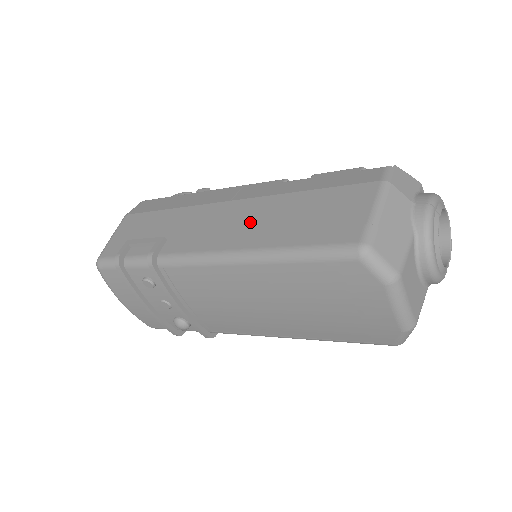
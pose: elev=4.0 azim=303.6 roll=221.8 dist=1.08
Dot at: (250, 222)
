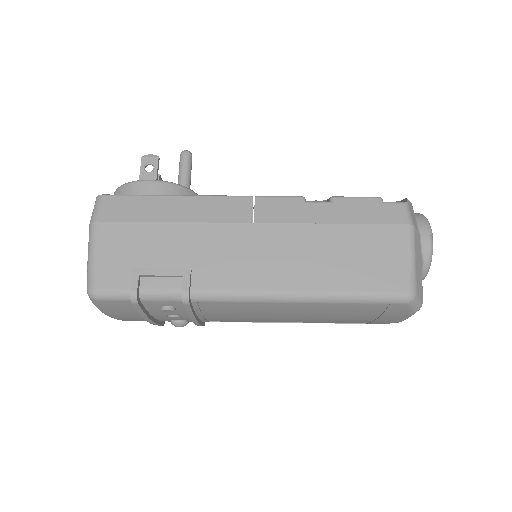
Dot at: (292, 257)
